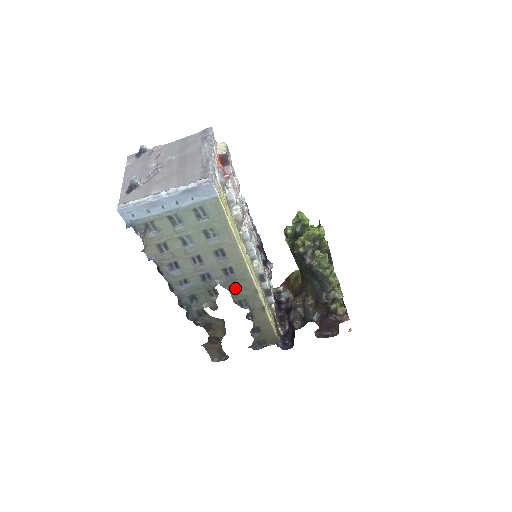
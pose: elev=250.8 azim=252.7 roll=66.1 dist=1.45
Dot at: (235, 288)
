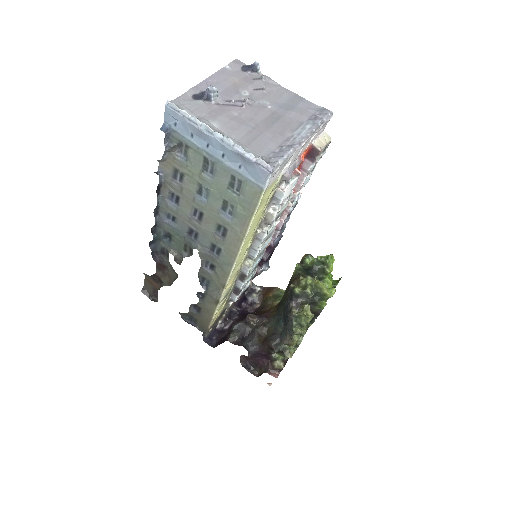
Dot at: (209, 265)
